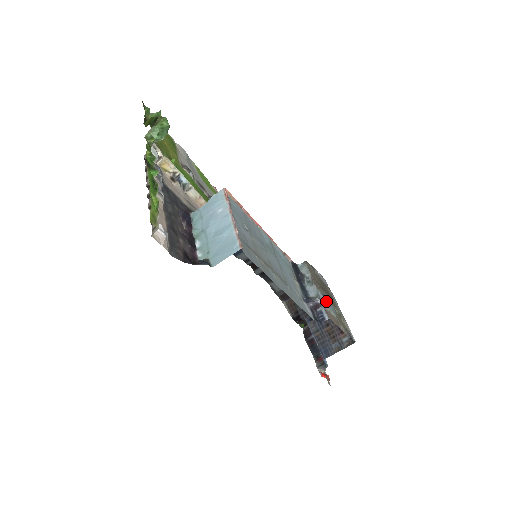
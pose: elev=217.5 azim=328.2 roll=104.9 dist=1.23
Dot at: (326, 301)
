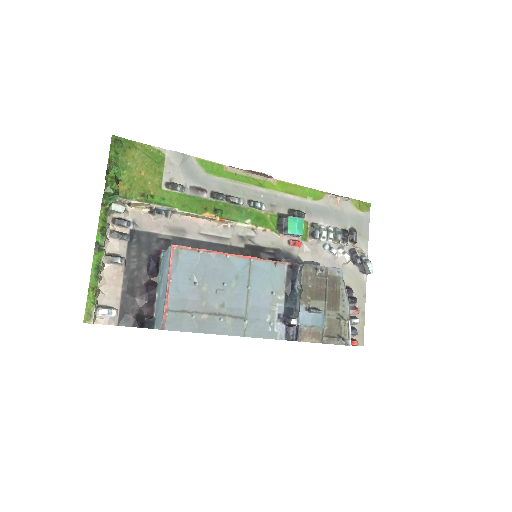
Dot at: (308, 317)
